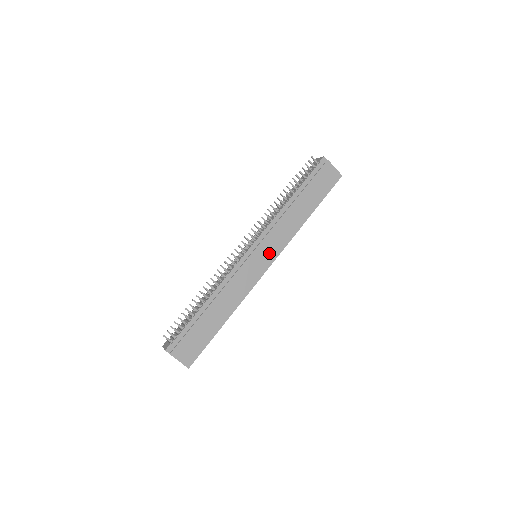
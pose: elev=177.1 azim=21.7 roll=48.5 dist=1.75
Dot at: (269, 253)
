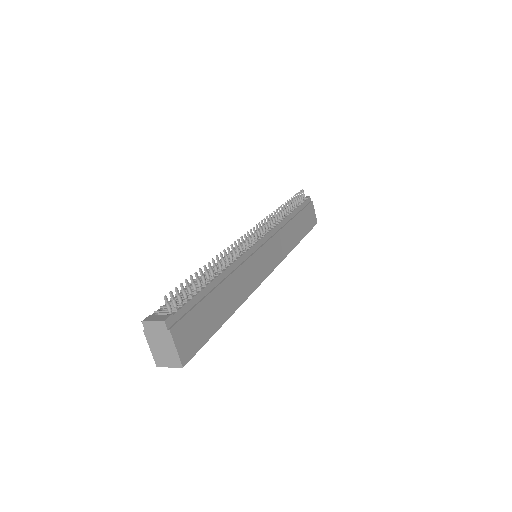
Dot at: (272, 257)
